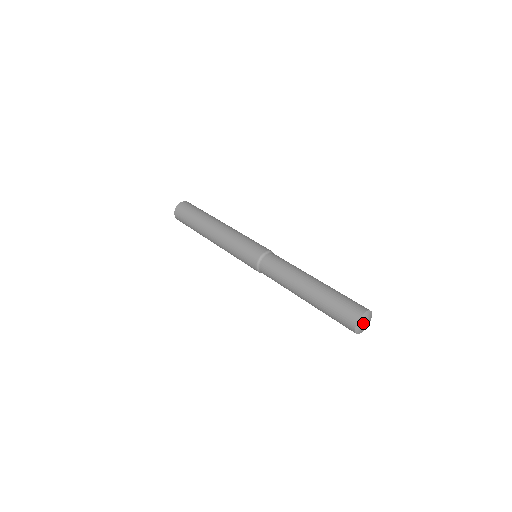
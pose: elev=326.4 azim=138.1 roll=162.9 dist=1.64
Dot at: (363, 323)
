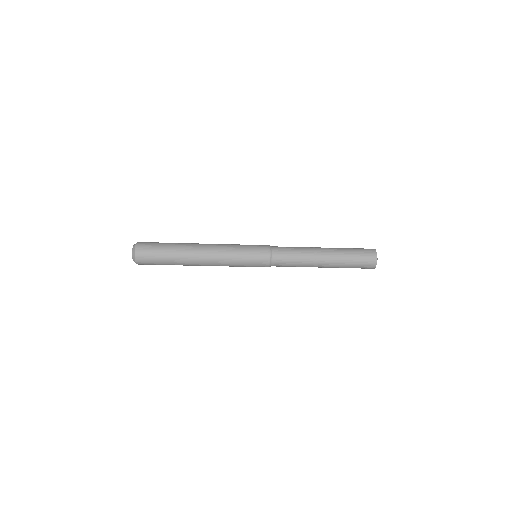
Dot at: occluded
